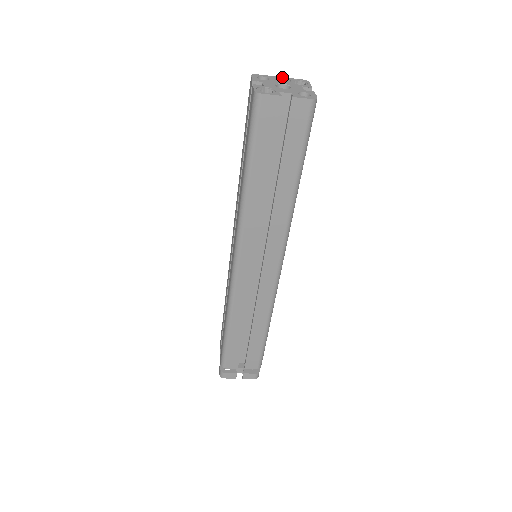
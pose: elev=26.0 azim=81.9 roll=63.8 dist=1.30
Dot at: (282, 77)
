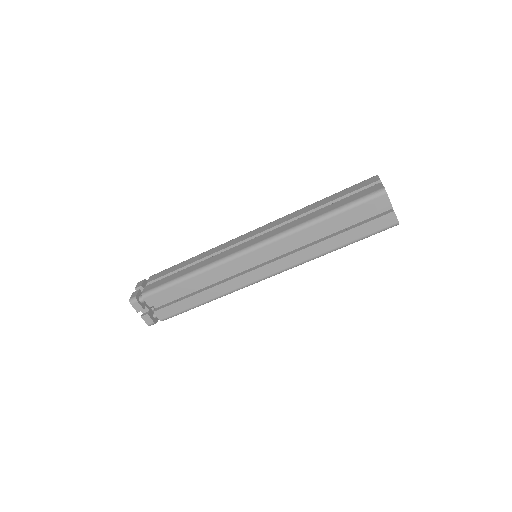
Dot at: occluded
